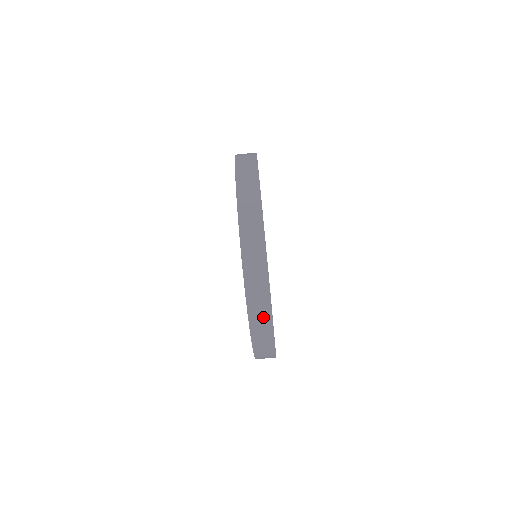
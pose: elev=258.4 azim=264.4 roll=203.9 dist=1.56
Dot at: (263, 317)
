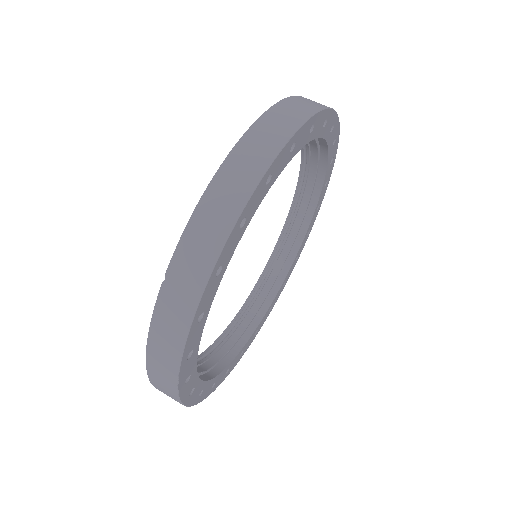
Dot at: (273, 135)
